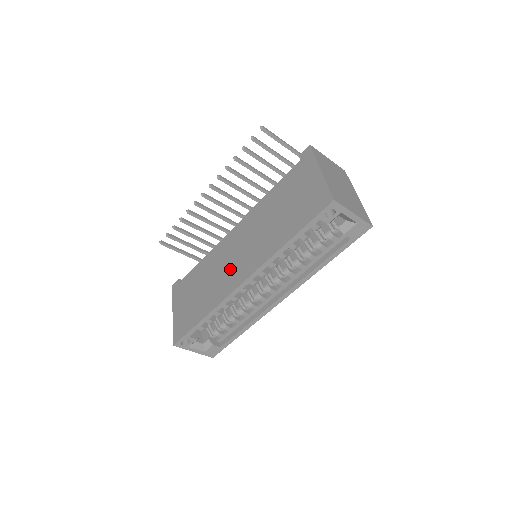
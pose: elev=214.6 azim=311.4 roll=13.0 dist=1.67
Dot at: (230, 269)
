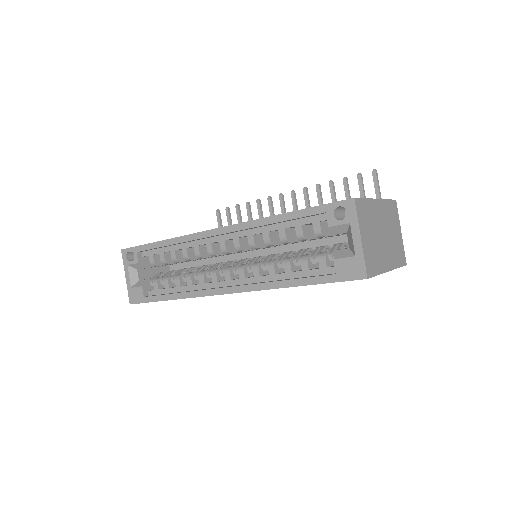
Dot at: occluded
